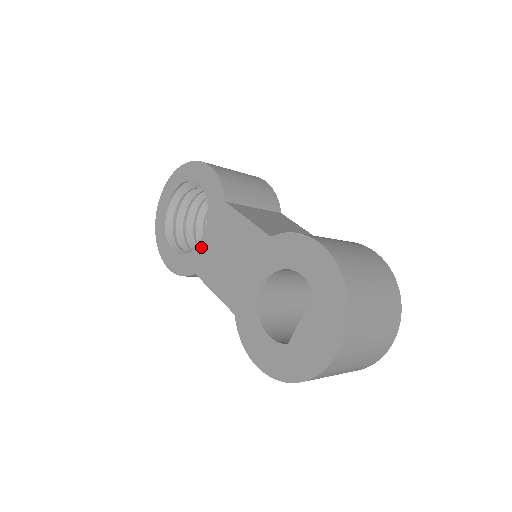
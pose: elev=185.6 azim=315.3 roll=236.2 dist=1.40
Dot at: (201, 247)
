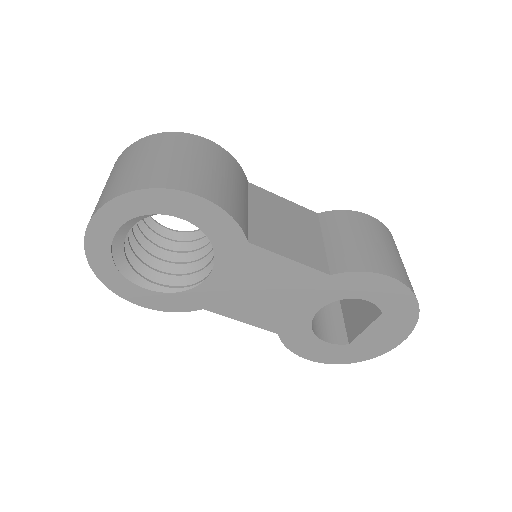
Dot at: (209, 286)
